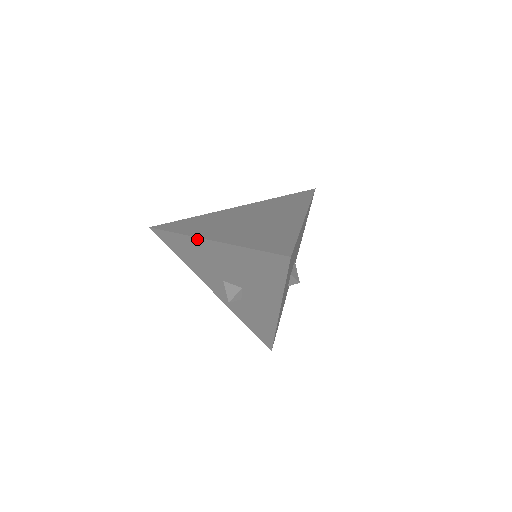
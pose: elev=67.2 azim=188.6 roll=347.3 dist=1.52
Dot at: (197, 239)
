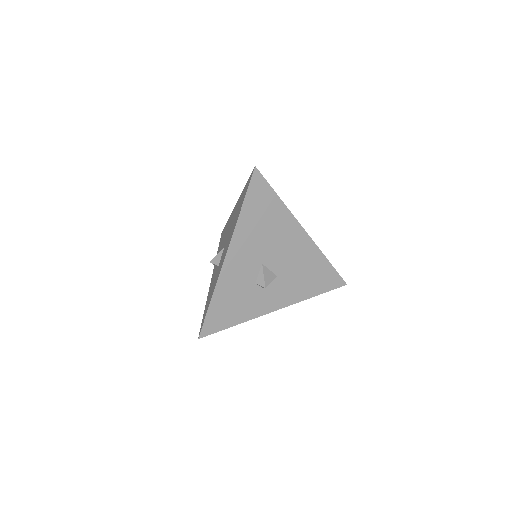
Dot at: (232, 212)
